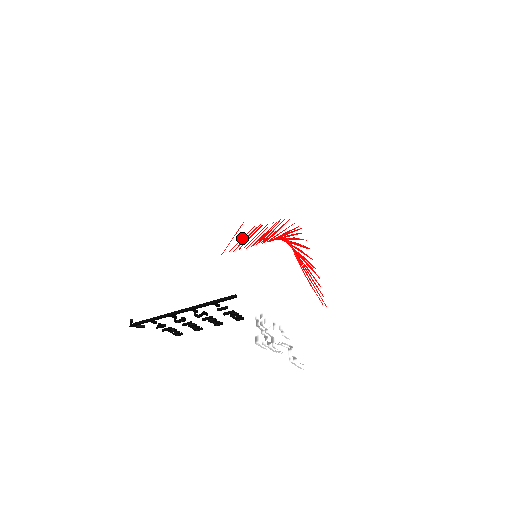
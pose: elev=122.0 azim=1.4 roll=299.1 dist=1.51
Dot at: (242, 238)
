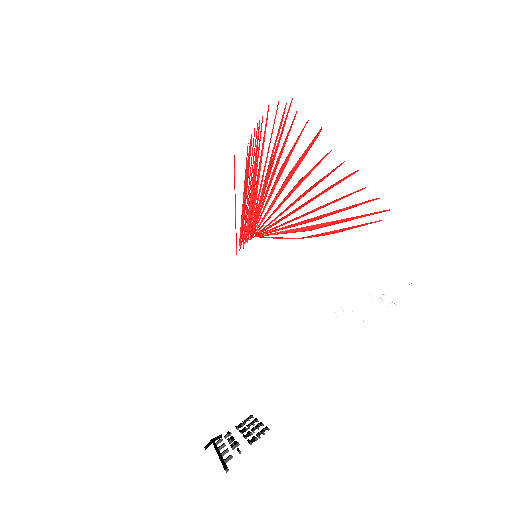
Dot at: (243, 194)
